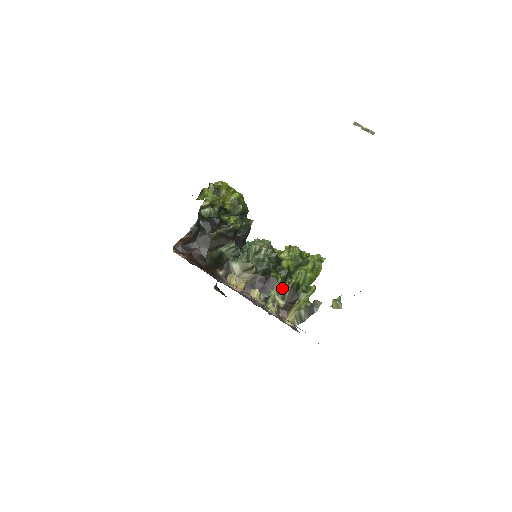
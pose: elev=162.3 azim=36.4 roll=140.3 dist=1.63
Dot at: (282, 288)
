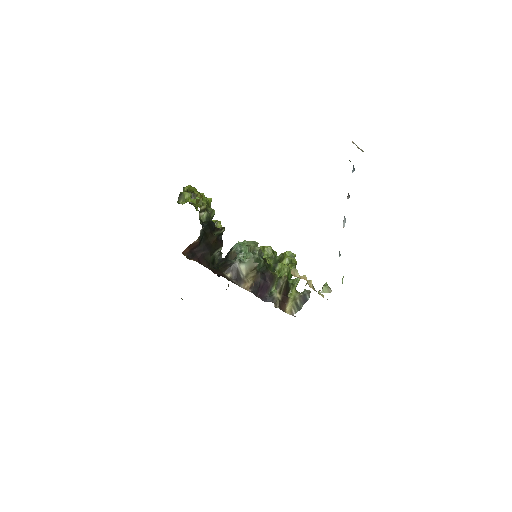
Dot at: (280, 283)
